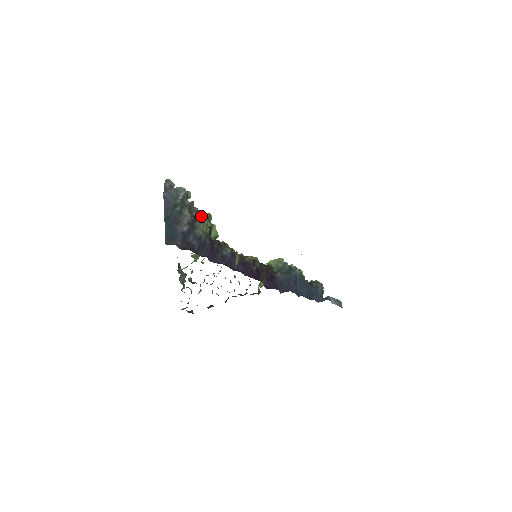
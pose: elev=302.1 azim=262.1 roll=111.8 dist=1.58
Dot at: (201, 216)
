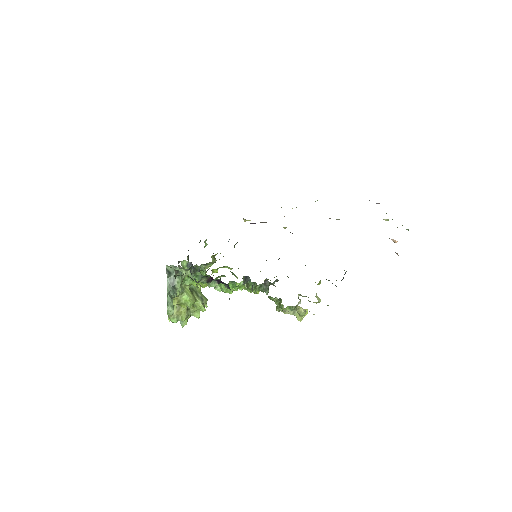
Dot at: occluded
